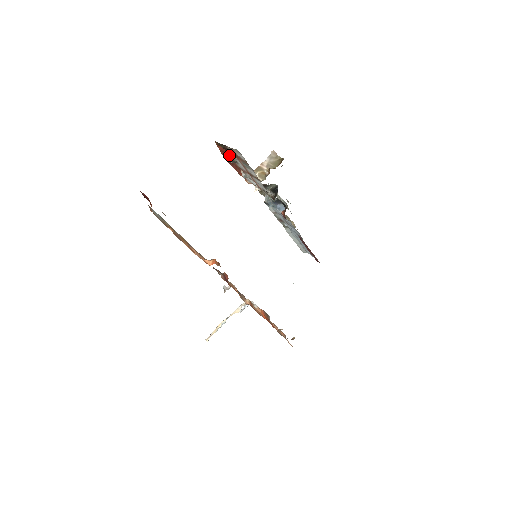
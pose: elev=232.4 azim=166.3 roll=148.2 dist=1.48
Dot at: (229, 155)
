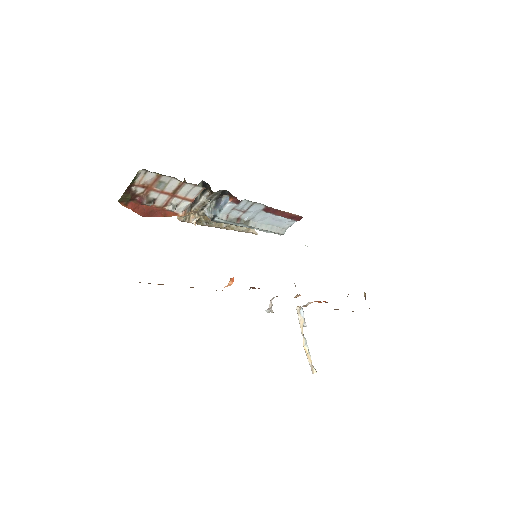
Dot at: (142, 200)
